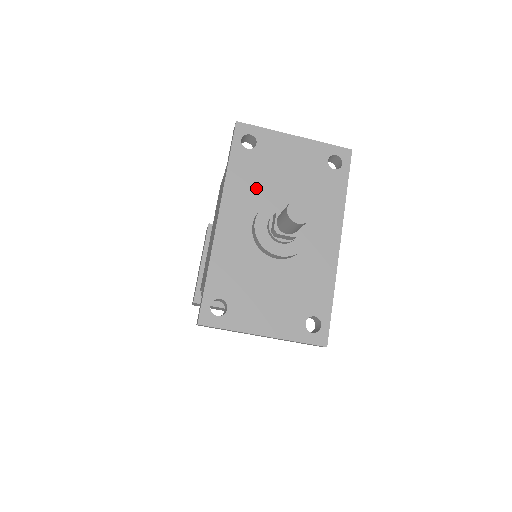
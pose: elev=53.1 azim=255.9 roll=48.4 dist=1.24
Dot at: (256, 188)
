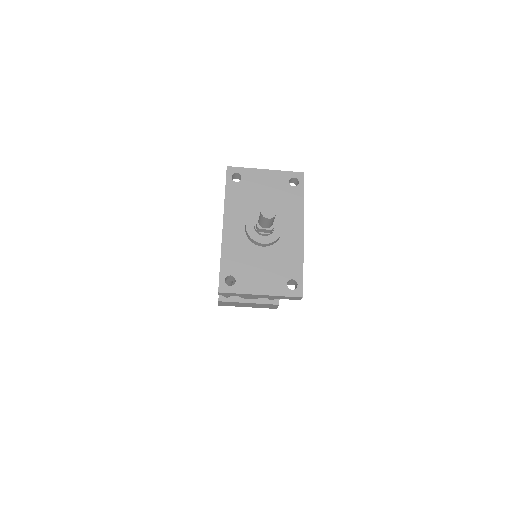
Dot at: (245, 205)
